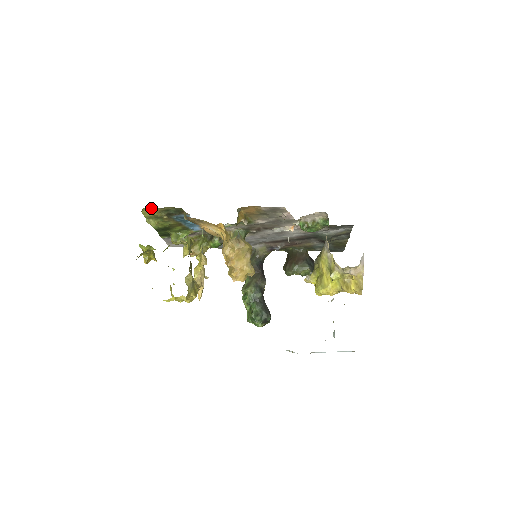
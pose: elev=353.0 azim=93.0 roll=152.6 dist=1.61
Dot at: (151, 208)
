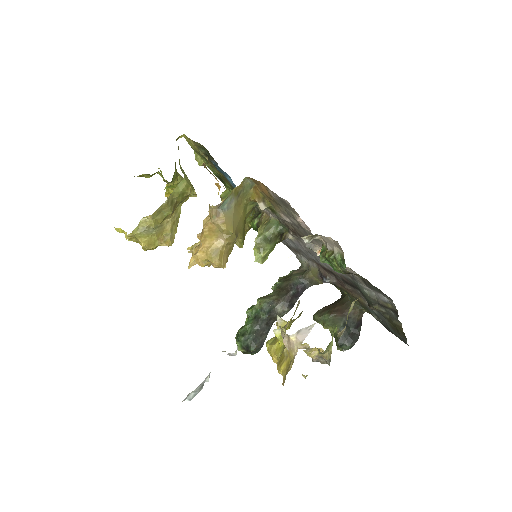
Dot at: occluded
